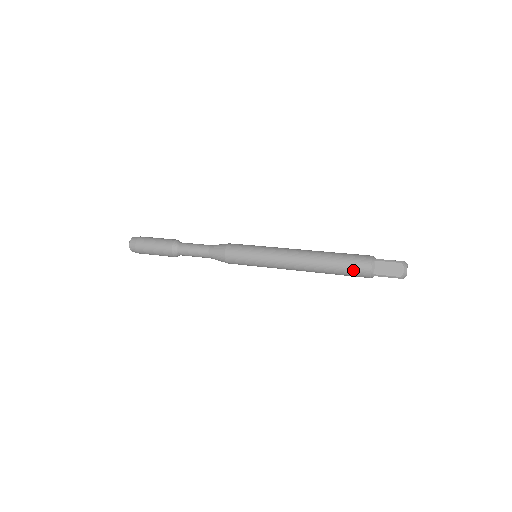
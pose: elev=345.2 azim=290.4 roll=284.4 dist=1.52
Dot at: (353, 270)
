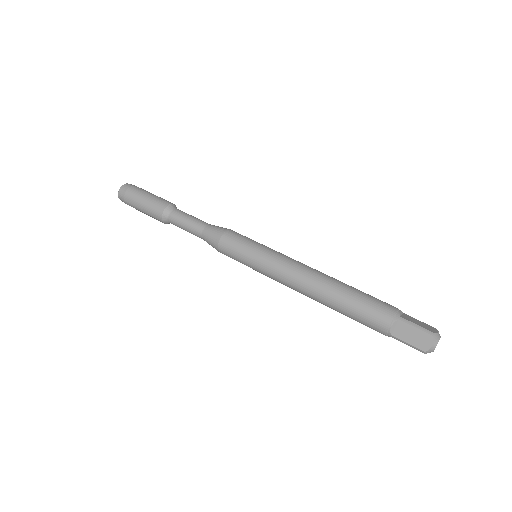
Dot at: (366, 320)
